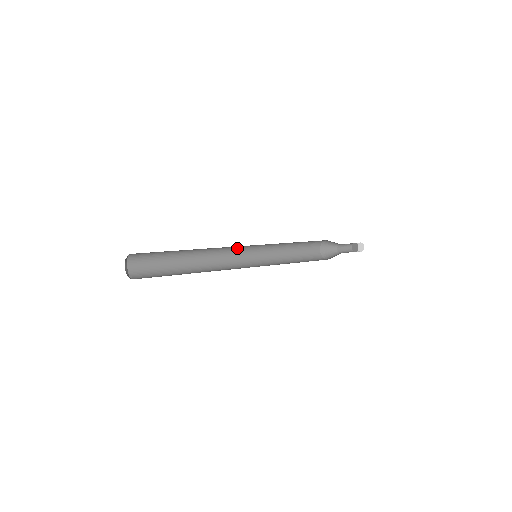
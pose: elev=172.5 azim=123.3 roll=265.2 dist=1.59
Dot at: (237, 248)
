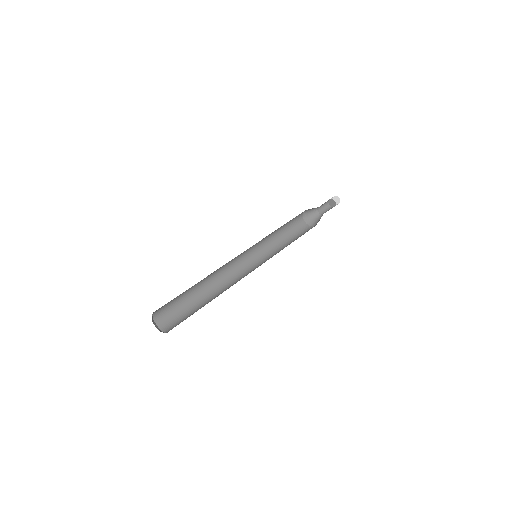
Dot at: occluded
